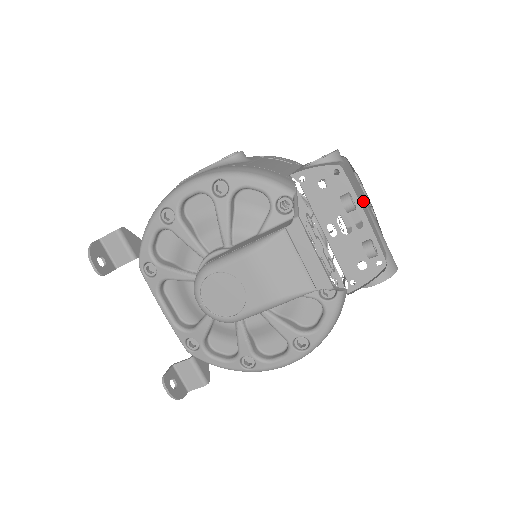
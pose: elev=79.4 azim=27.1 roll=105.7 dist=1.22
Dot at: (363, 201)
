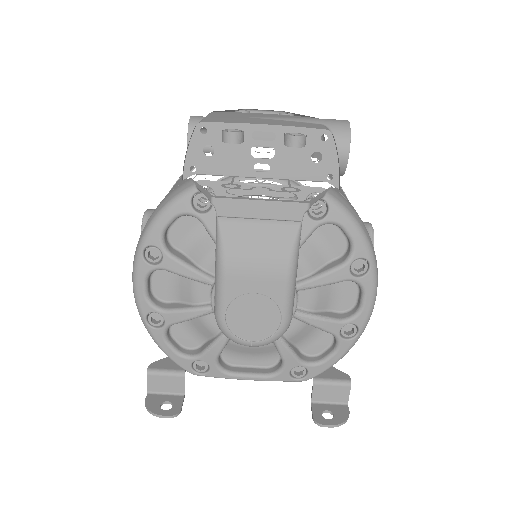
Dot at: (255, 119)
